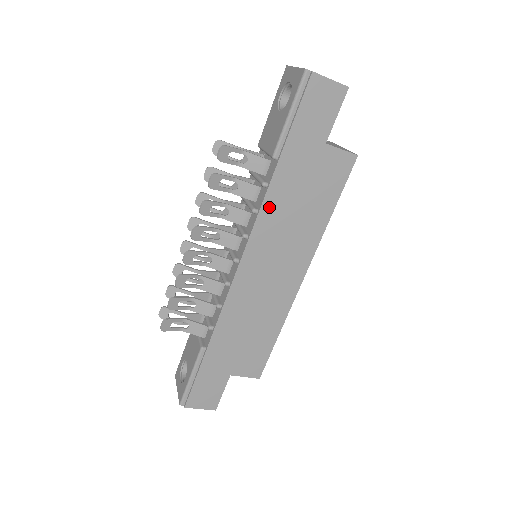
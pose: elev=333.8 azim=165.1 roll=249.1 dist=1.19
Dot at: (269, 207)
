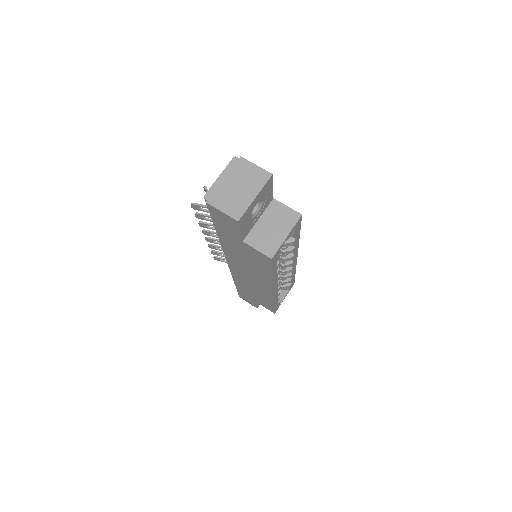
Dot at: (227, 250)
